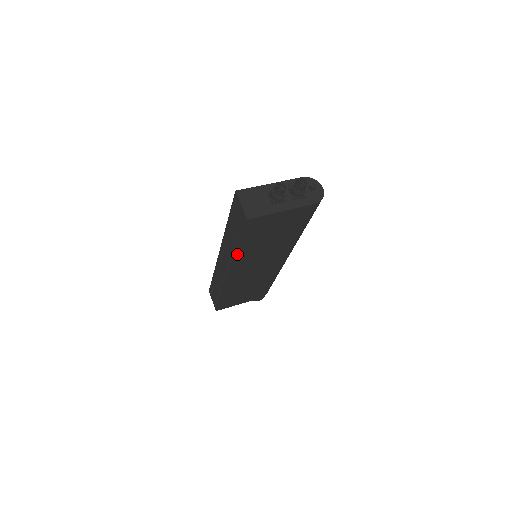
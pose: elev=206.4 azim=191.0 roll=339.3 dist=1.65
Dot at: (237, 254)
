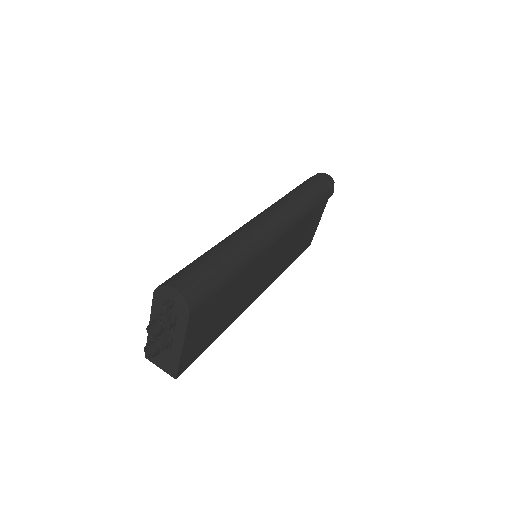
Dot at: (228, 325)
